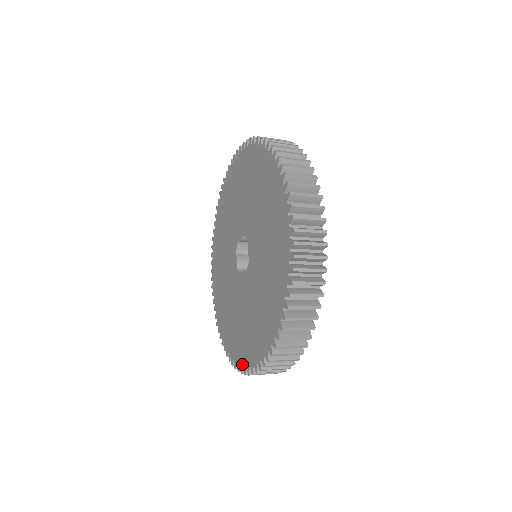
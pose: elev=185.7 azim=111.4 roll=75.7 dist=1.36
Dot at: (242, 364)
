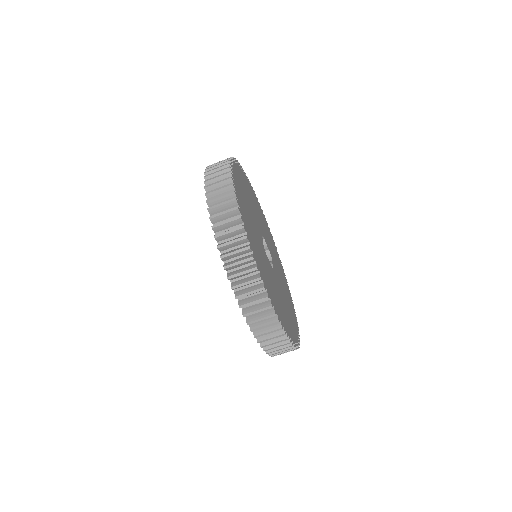
Dot at: occluded
